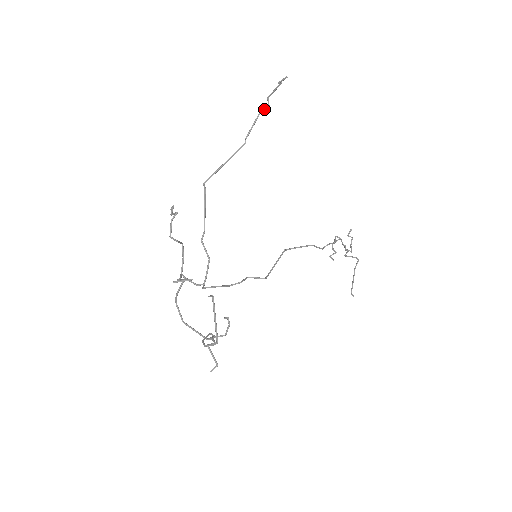
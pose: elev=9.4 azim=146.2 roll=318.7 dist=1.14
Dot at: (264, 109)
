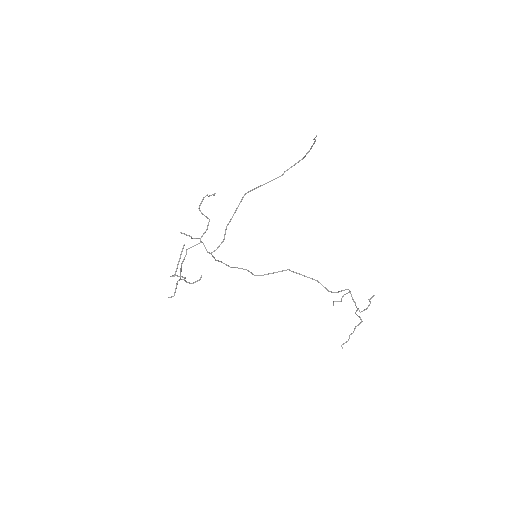
Dot at: (304, 156)
